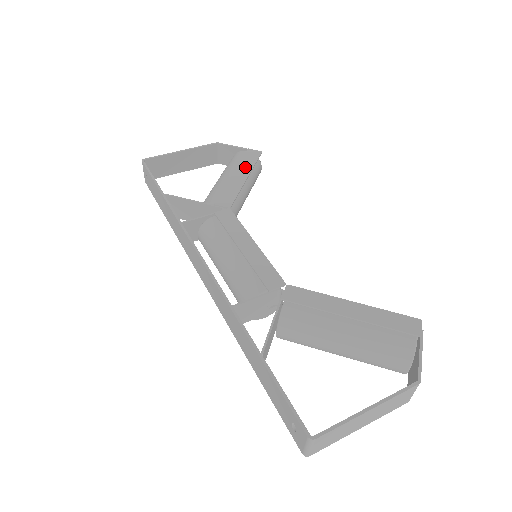
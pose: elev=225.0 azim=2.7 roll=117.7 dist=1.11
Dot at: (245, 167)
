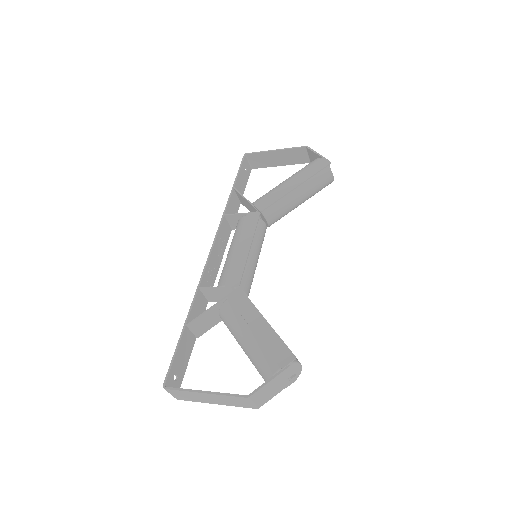
Dot at: (303, 176)
